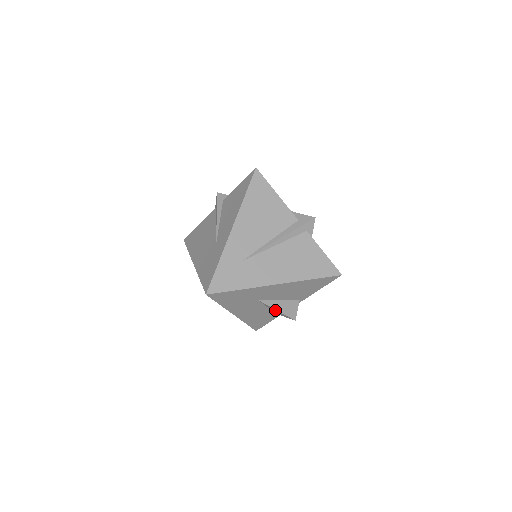
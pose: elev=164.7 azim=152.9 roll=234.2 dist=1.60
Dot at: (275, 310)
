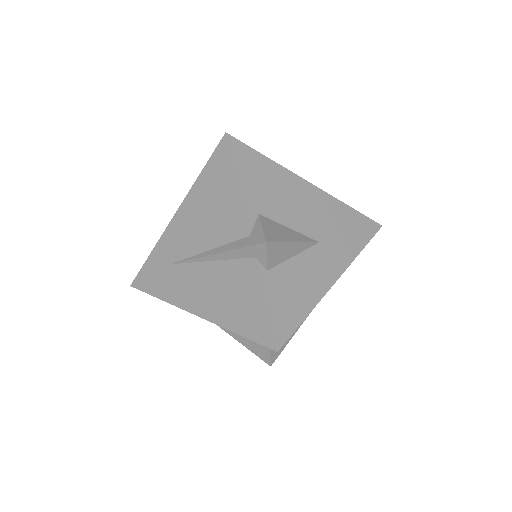
Dot at: occluded
